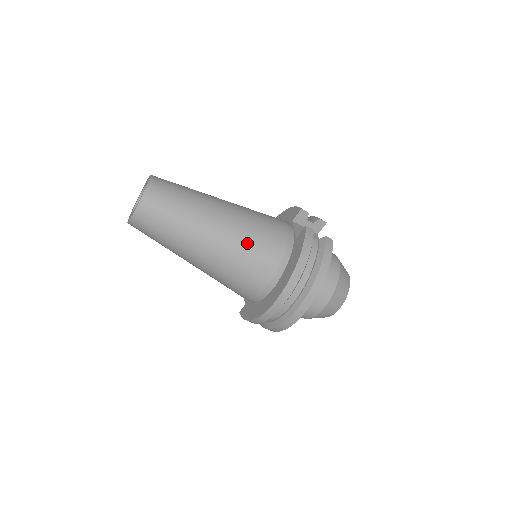
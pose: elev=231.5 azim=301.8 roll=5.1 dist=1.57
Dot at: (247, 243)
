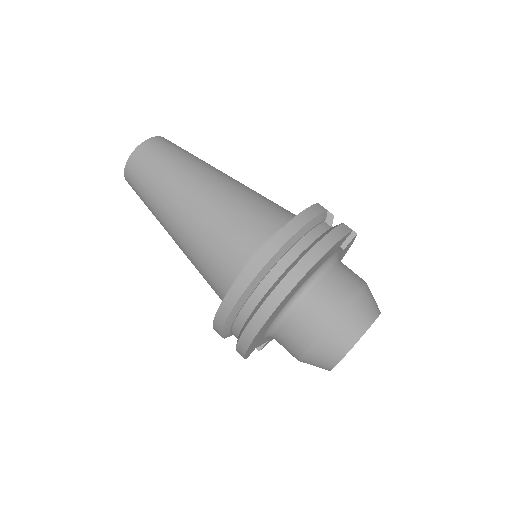
Dot at: (237, 205)
